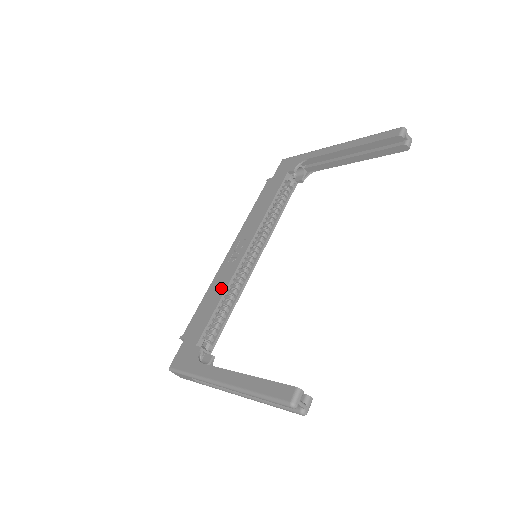
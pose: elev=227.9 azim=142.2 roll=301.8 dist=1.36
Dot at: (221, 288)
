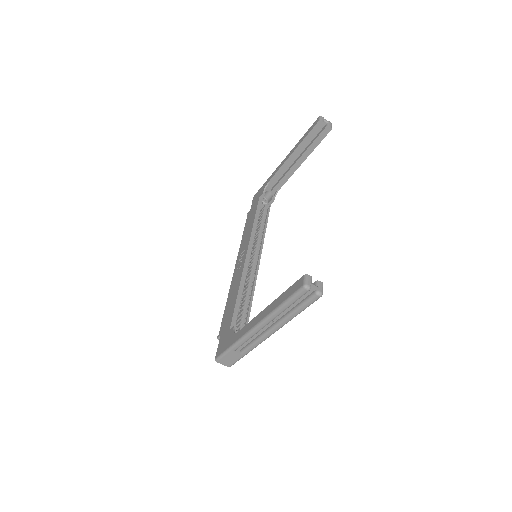
Dot at: (236, 287)
